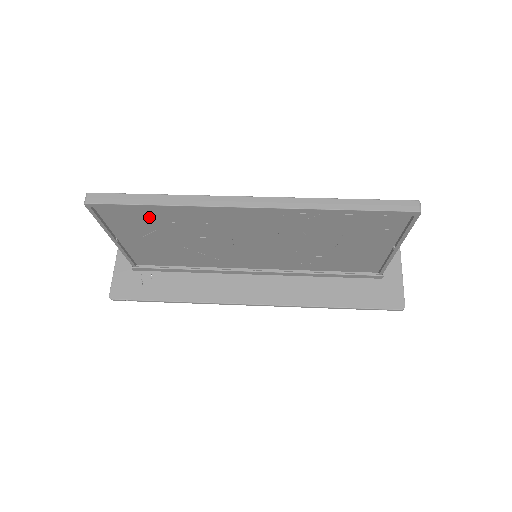
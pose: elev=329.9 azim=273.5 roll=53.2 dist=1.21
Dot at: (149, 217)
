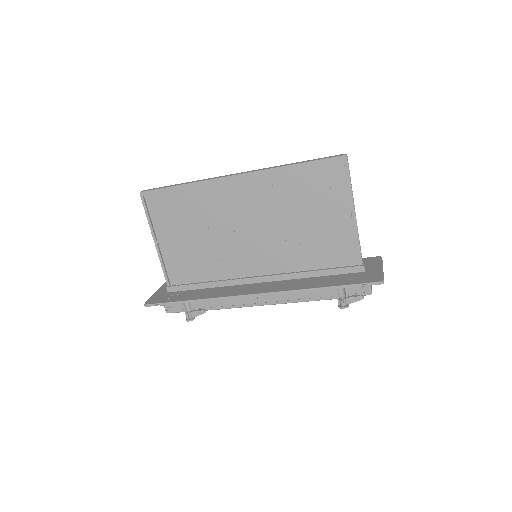
Dot at: (177, 205)
